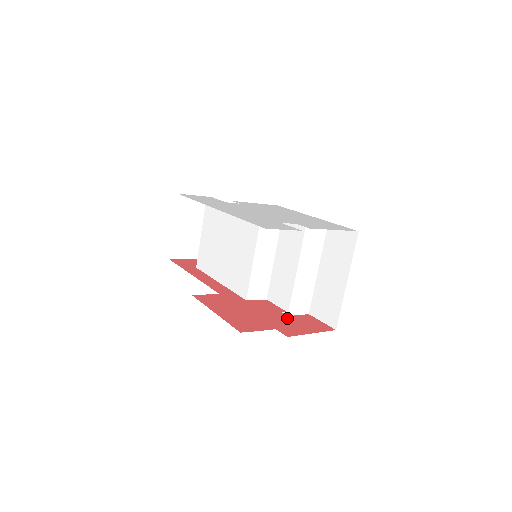
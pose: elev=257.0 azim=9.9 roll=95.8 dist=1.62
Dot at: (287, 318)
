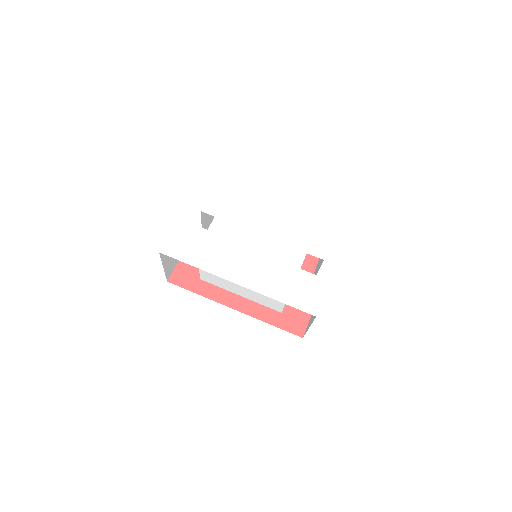
Dot at: occluded
